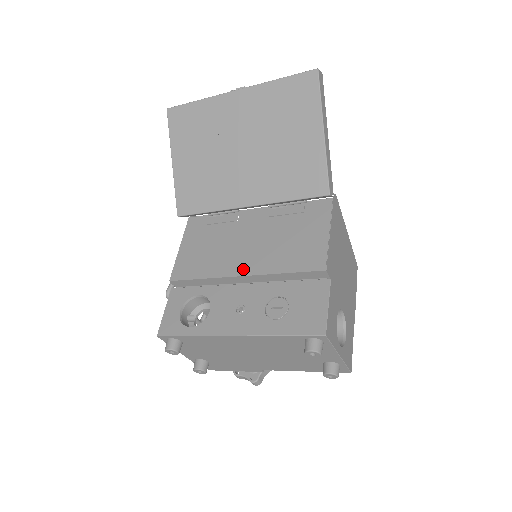
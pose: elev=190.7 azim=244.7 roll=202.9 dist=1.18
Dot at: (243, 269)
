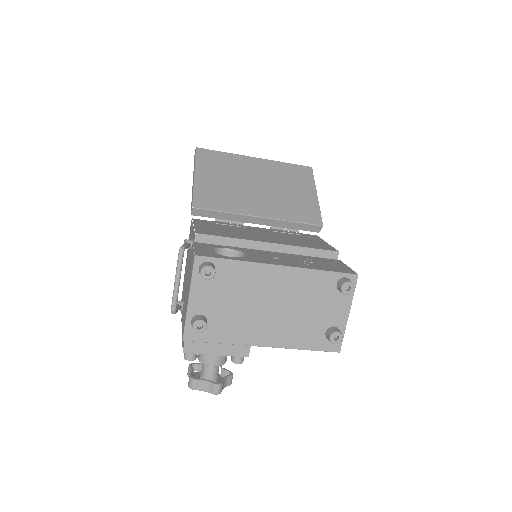
Dot at: (269, 241)
